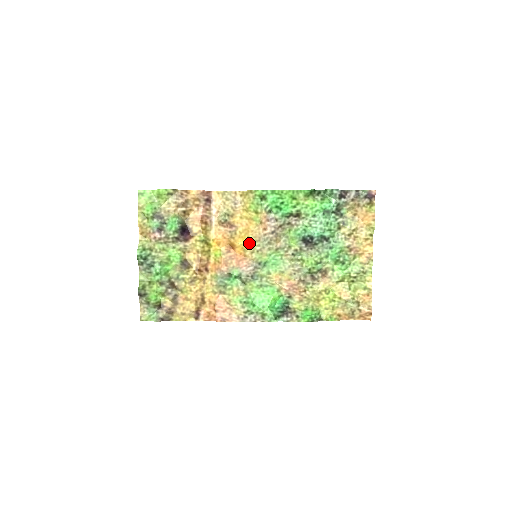
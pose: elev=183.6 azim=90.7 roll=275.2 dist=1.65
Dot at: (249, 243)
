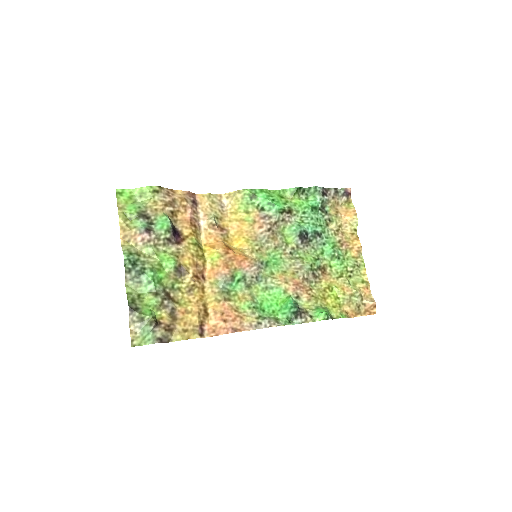
Dot at: (246, 243)
